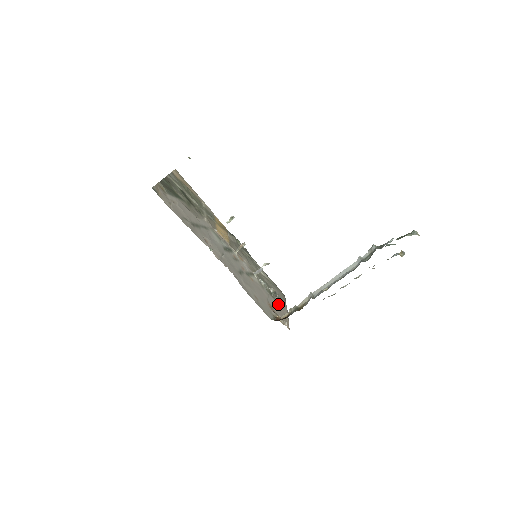
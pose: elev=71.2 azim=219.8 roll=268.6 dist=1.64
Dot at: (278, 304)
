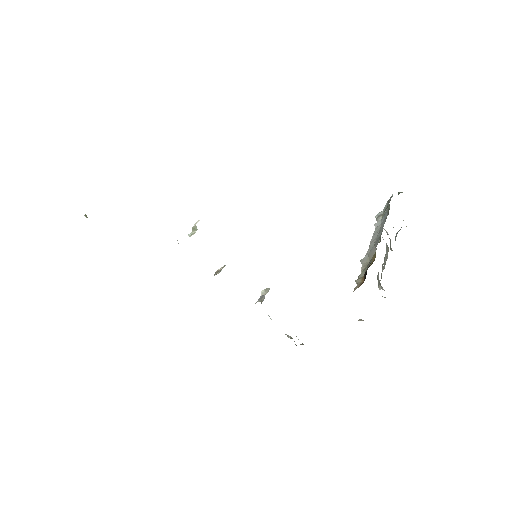
Dot at: occluded
